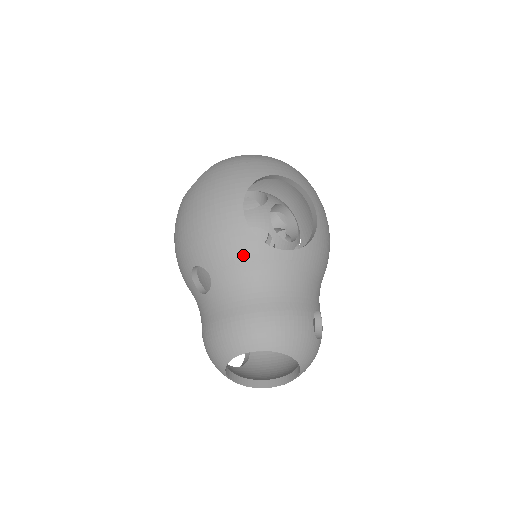
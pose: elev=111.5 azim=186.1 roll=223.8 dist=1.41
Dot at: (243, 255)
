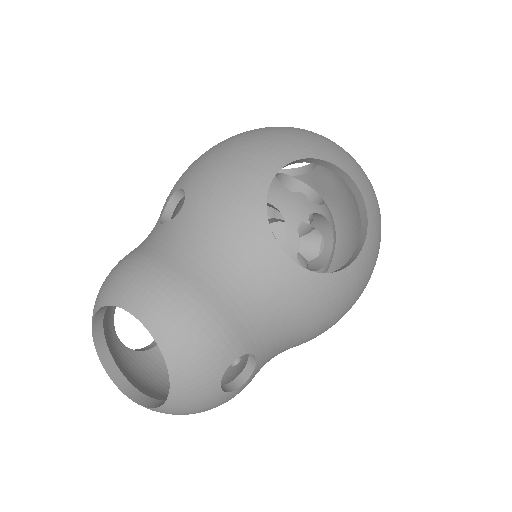
Dot at: (233, 210)
